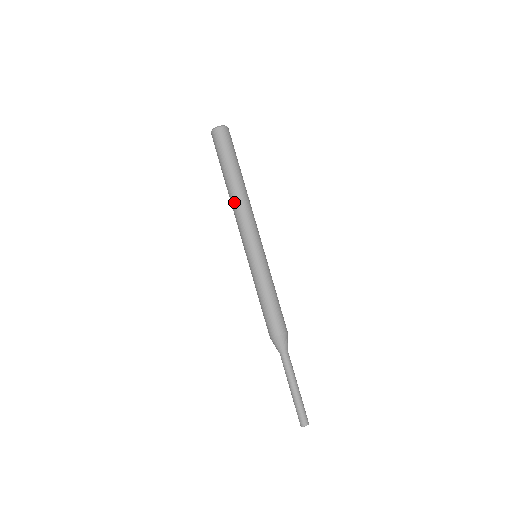
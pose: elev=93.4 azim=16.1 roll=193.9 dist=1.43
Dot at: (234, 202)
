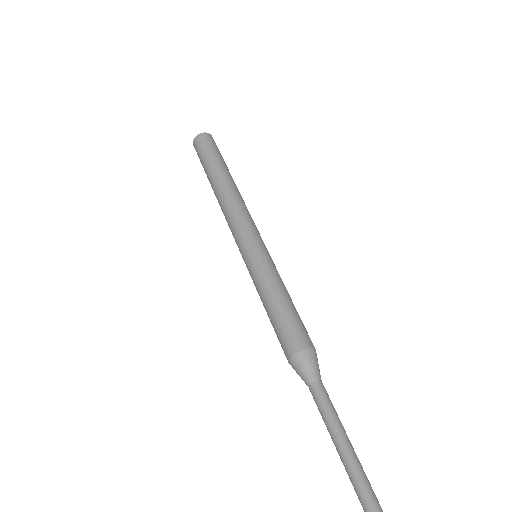
Dot at: (222, 197)
